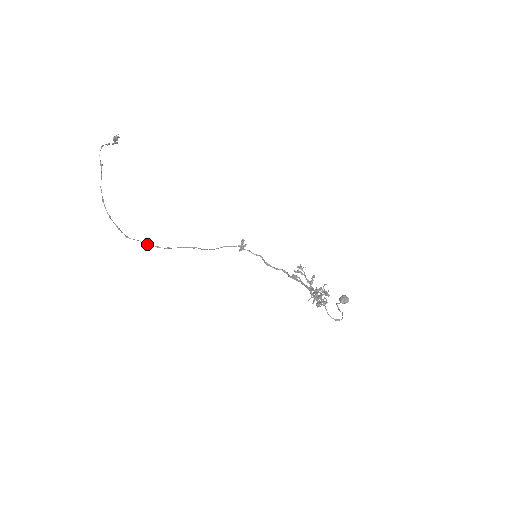
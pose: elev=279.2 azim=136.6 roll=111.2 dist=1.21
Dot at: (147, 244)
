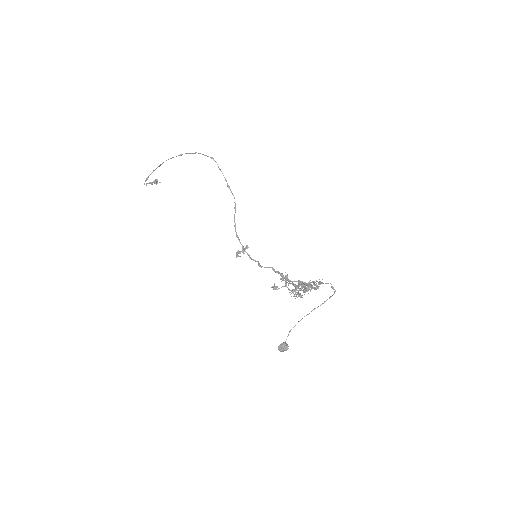
Dot at: occluded
